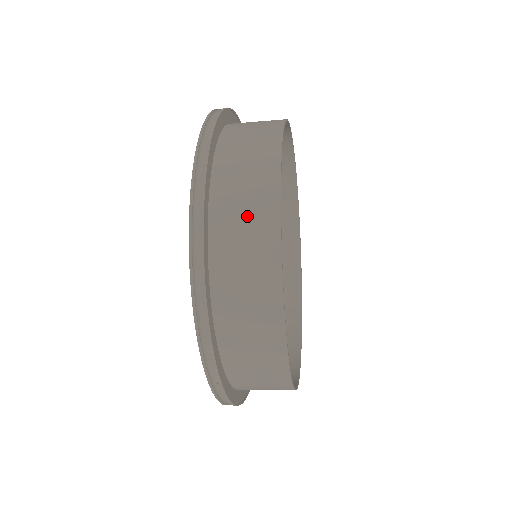
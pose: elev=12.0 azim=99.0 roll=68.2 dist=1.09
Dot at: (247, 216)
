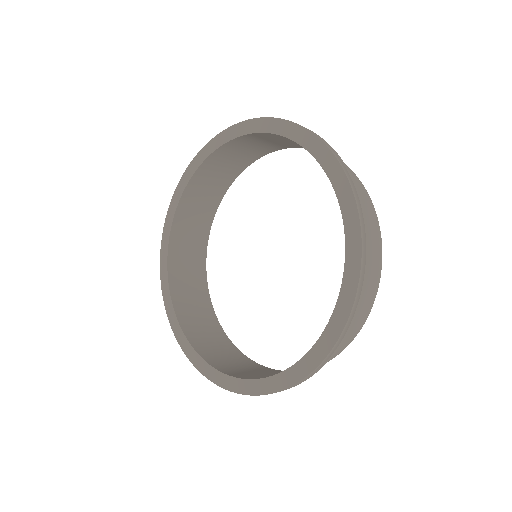
Dot at: occluded
